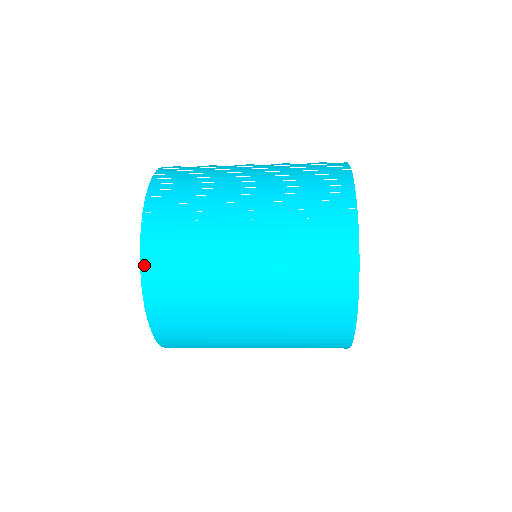
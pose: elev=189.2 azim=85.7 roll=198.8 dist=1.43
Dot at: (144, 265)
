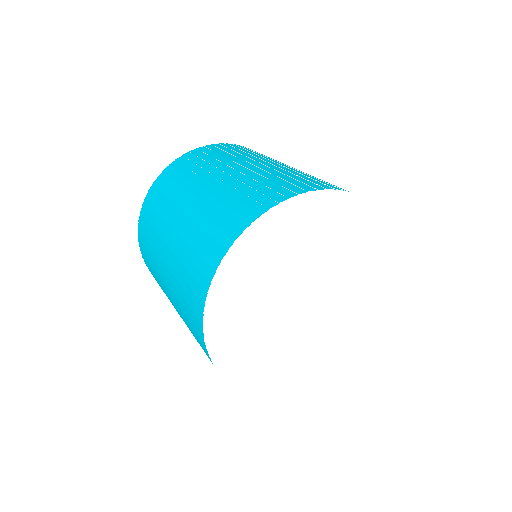
Dot at: (156, 181)
